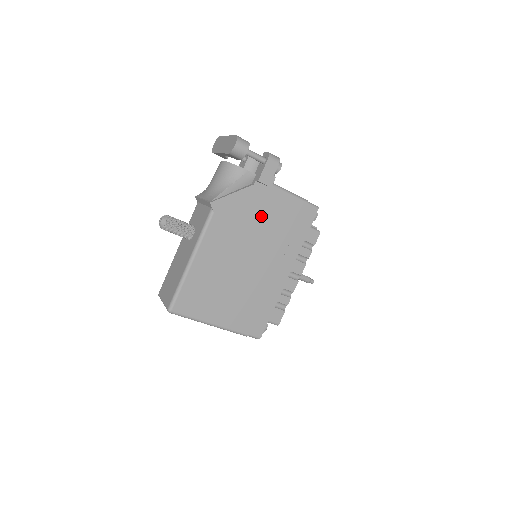
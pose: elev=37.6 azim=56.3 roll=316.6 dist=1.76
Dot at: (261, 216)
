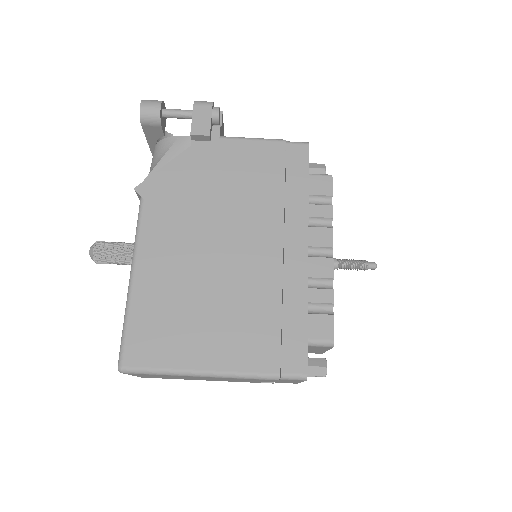
Dot at: (219, 181)
